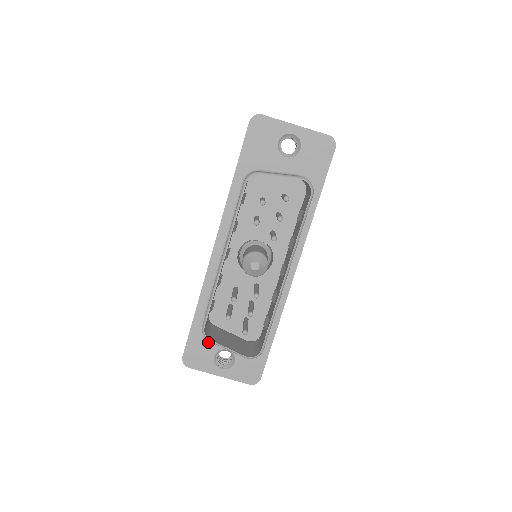
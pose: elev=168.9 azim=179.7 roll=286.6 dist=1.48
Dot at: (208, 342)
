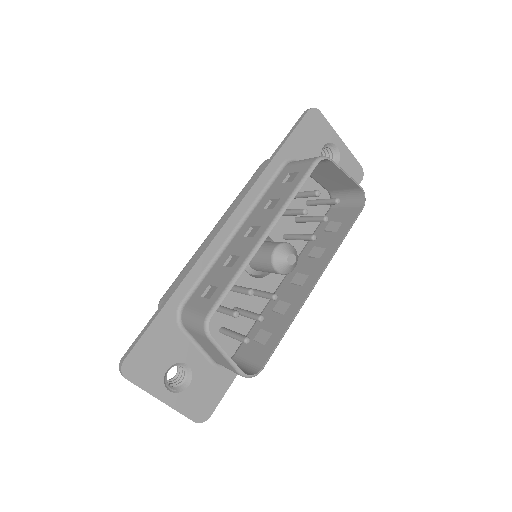
Dot at: (168, 347)
